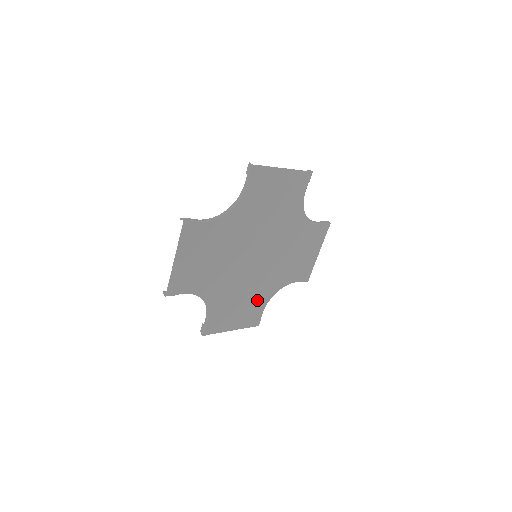
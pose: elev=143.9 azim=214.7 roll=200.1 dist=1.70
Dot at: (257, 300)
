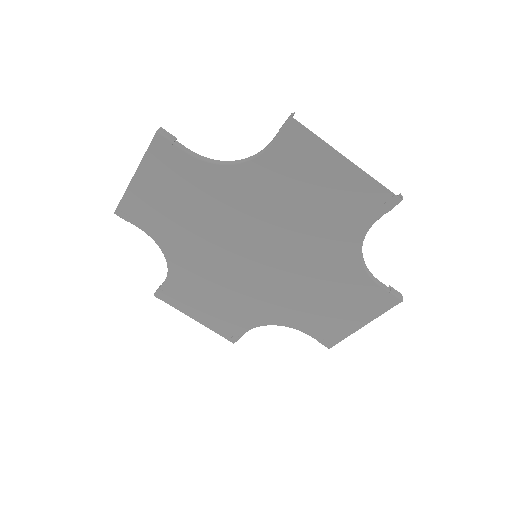
Dot at: (241, 312)
